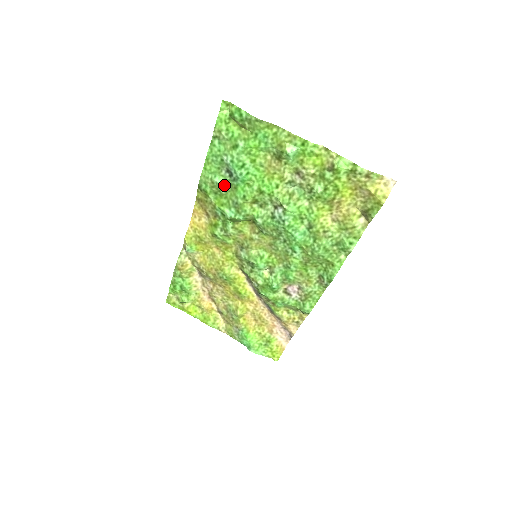
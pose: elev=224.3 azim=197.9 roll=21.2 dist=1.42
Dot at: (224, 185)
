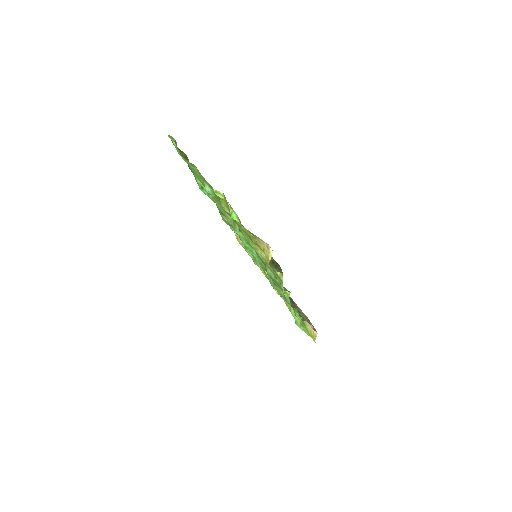
Dot at: (208, 196)
